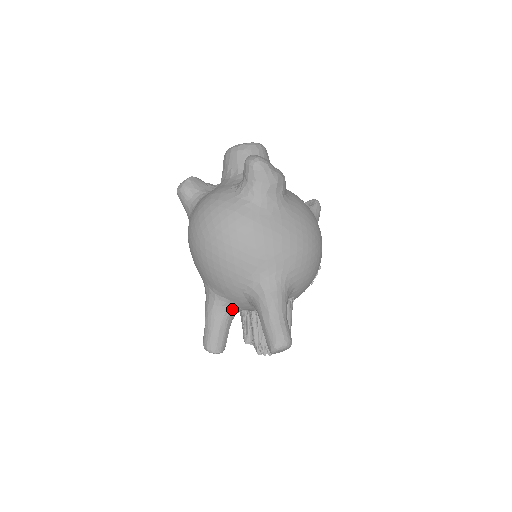
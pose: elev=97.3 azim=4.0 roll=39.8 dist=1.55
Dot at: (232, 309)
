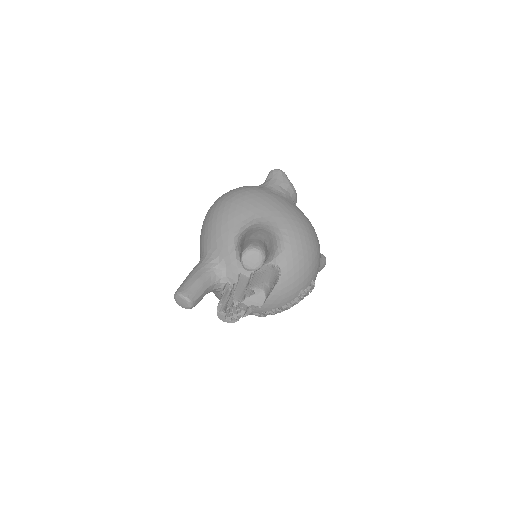
Dot at: (217, 269)
